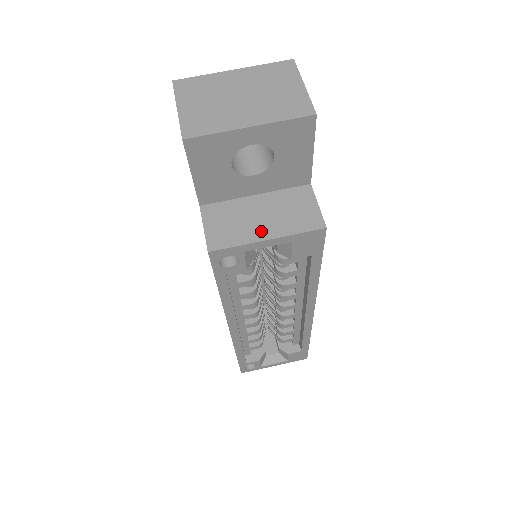
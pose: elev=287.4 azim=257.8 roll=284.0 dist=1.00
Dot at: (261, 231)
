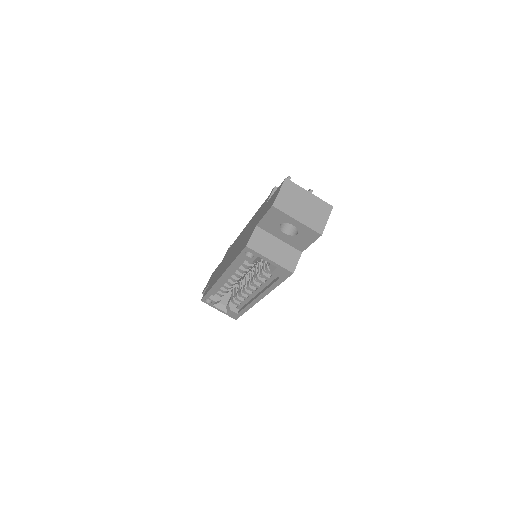
Dot at: (270, 255)
